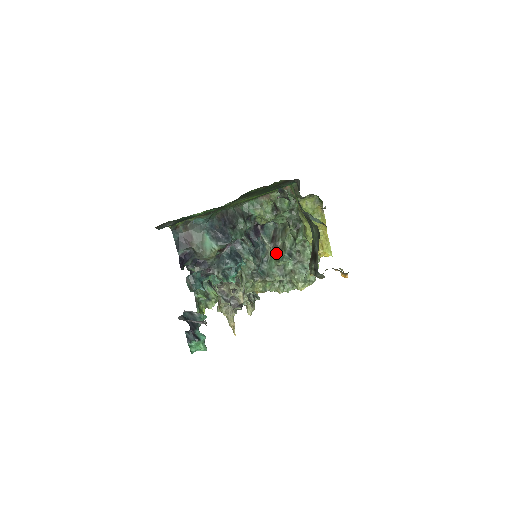
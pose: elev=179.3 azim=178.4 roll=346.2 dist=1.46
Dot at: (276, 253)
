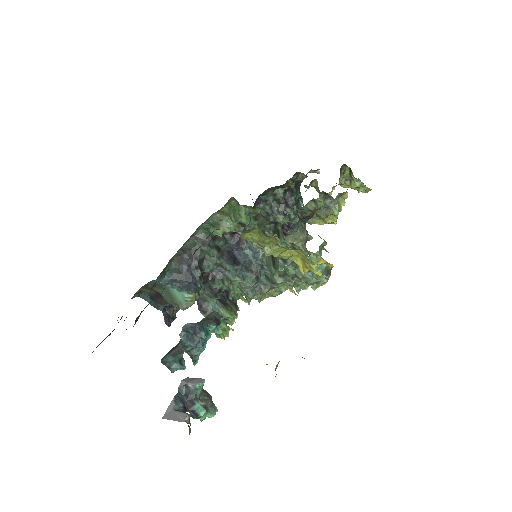
Dot at: (271, 256)
